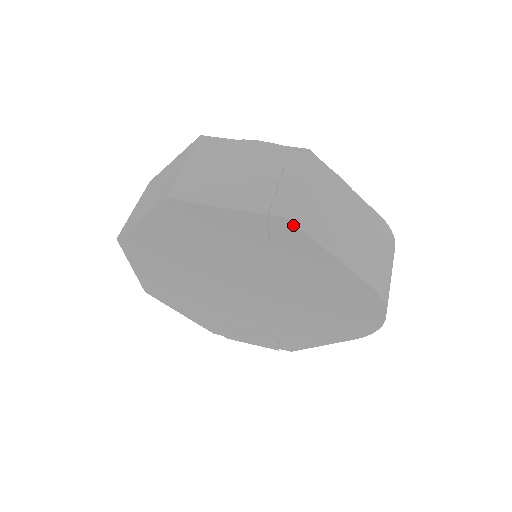
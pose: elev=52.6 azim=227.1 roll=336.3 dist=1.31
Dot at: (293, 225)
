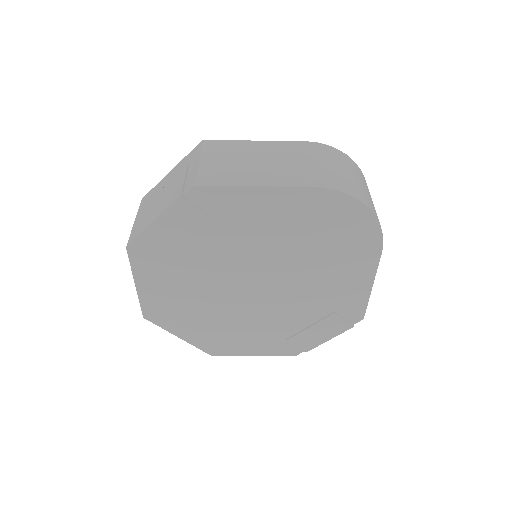
Dot at: (204, 188)
